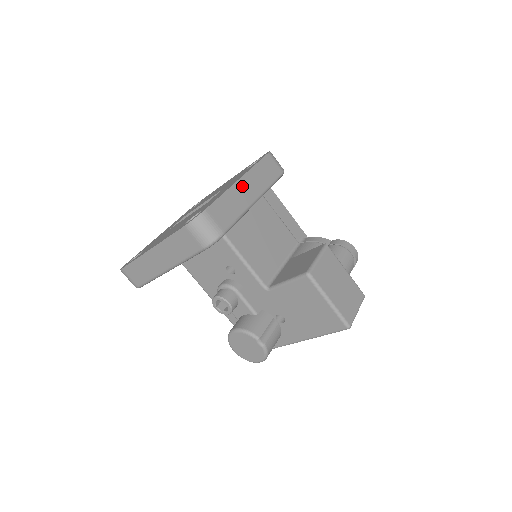
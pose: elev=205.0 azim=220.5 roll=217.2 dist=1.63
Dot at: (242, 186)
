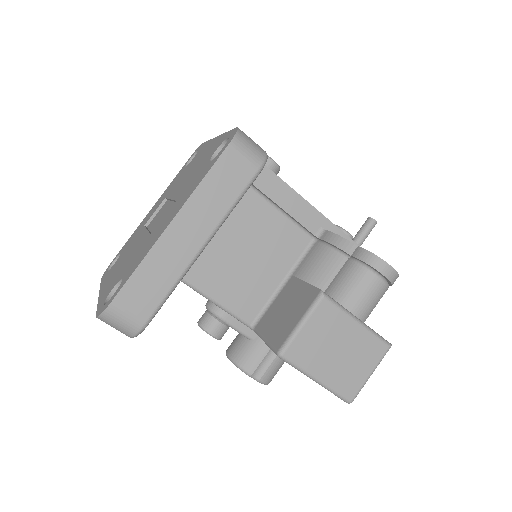
Dot at: (175, 235)
